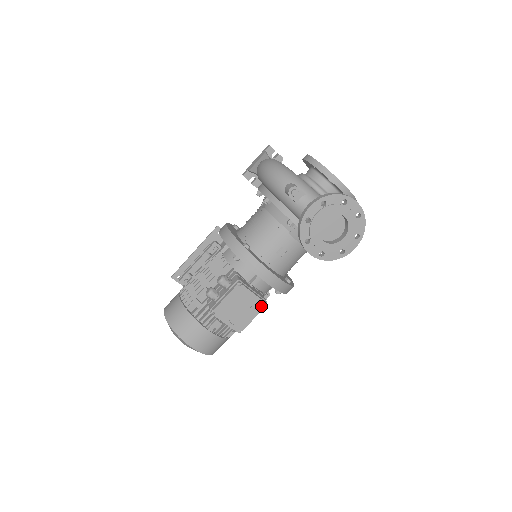
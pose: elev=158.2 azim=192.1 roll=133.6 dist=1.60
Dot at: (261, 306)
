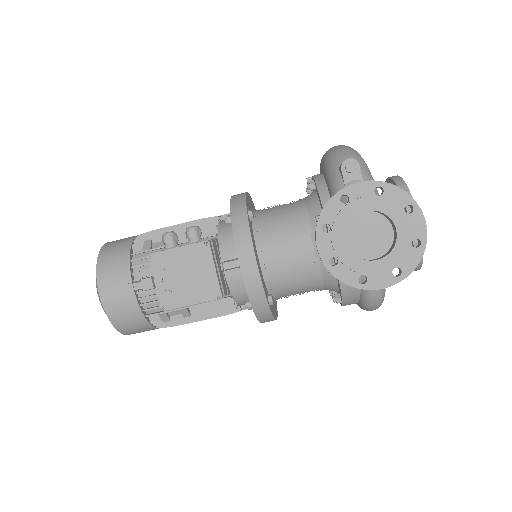
Dot at: (213, 294)
